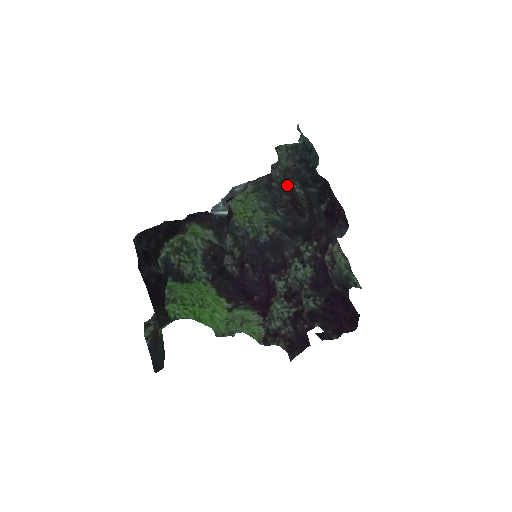
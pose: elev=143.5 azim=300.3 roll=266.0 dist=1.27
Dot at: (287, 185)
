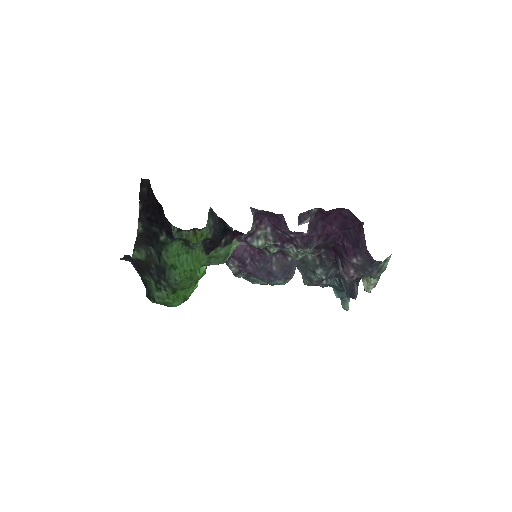
Dot at: (306, 273)
